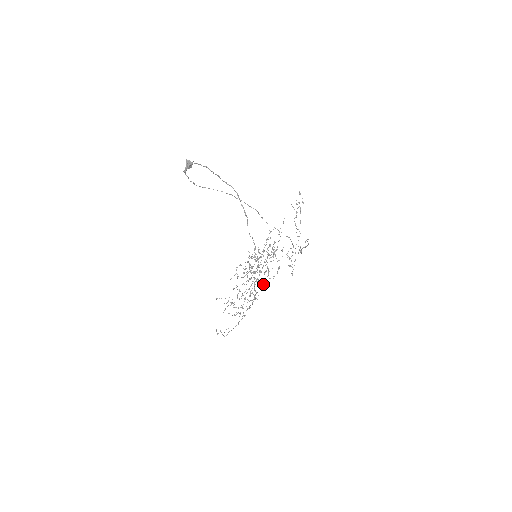
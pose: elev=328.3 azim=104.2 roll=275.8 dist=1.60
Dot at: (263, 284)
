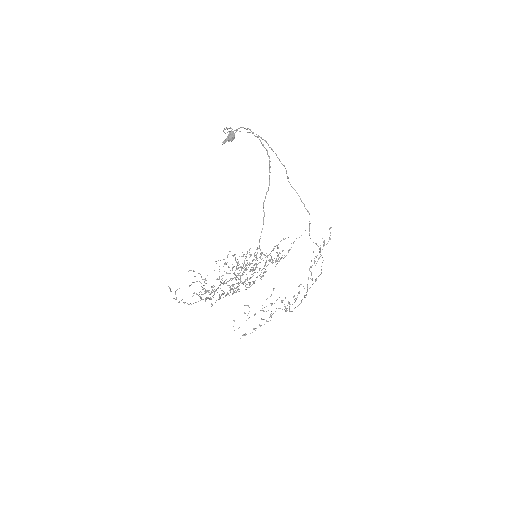
Dot at: occluded
